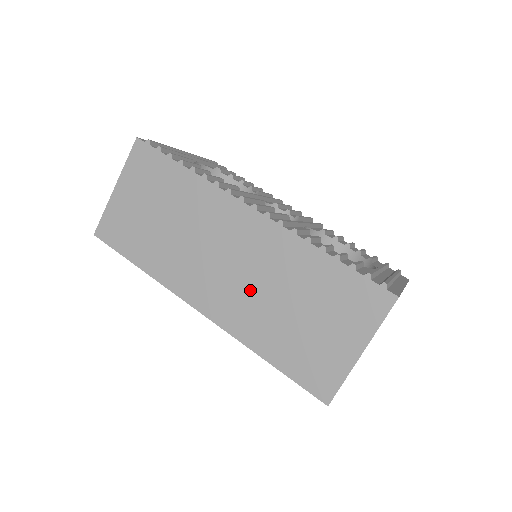
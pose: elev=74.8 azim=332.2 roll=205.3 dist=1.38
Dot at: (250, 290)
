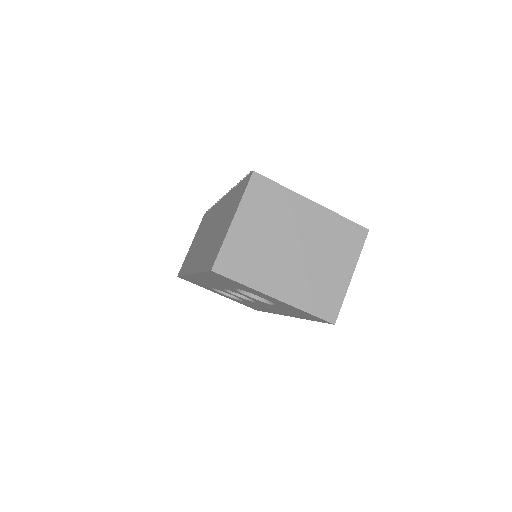
Dot at: occluded
